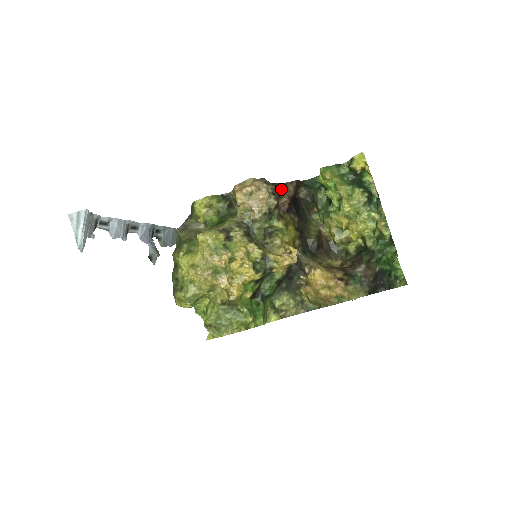
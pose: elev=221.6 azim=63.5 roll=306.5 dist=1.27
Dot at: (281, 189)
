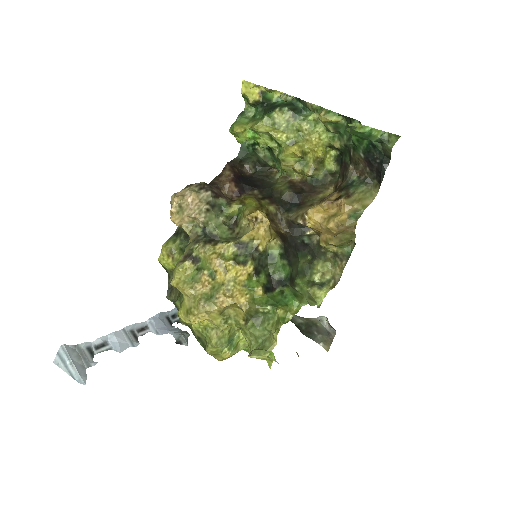
Dot at: (218, 182)
